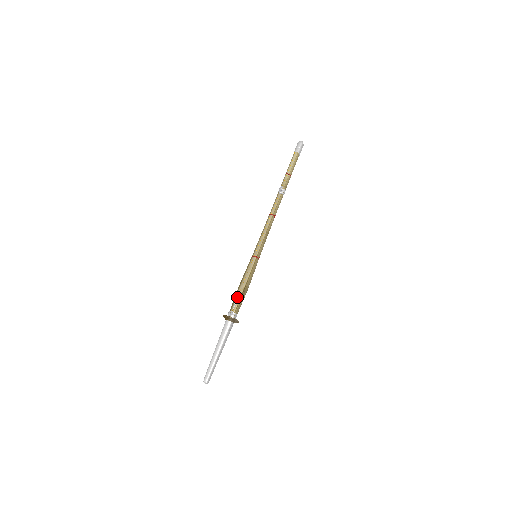
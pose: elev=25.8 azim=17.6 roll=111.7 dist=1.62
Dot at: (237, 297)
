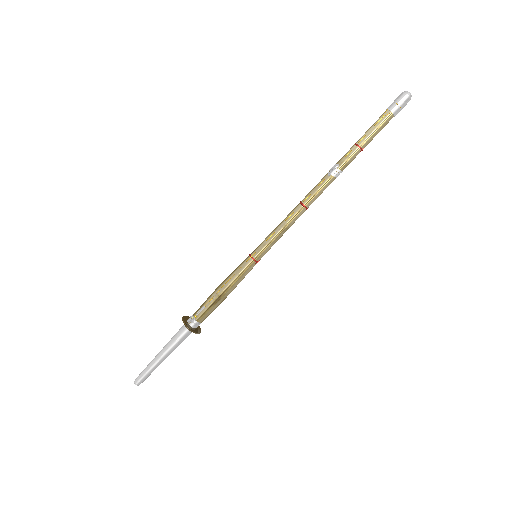
Dot at: (207, 302)
